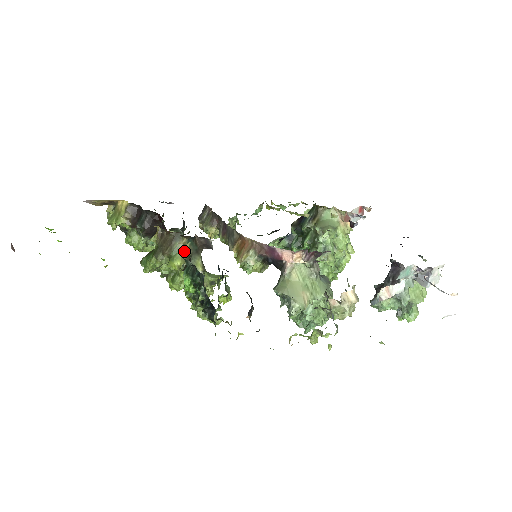
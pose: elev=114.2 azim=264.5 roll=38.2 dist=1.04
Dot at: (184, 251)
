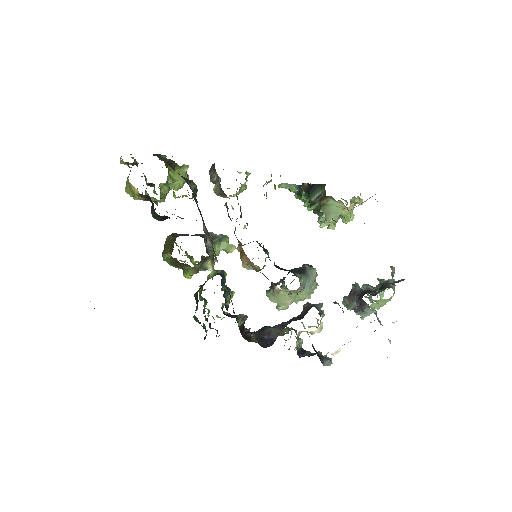
Dot at: (194, 269)
